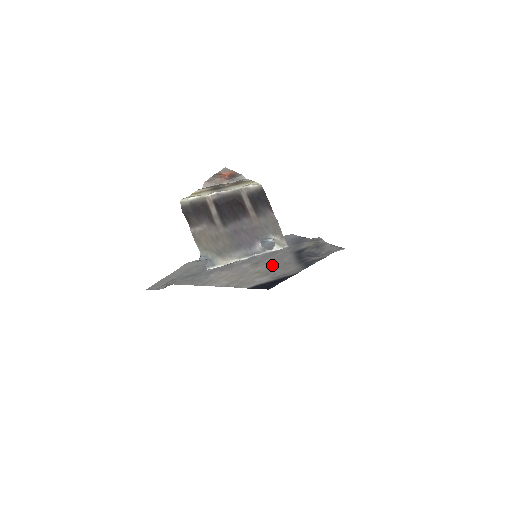
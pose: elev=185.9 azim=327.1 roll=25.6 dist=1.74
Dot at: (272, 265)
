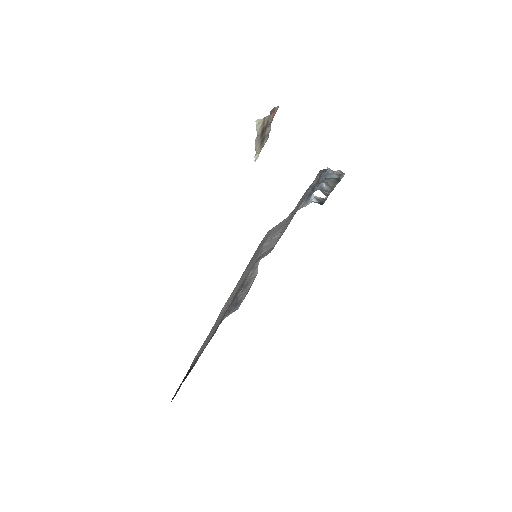
Dot at: occluded
